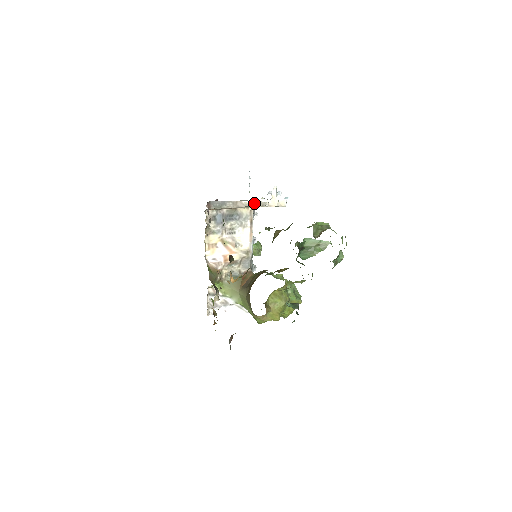
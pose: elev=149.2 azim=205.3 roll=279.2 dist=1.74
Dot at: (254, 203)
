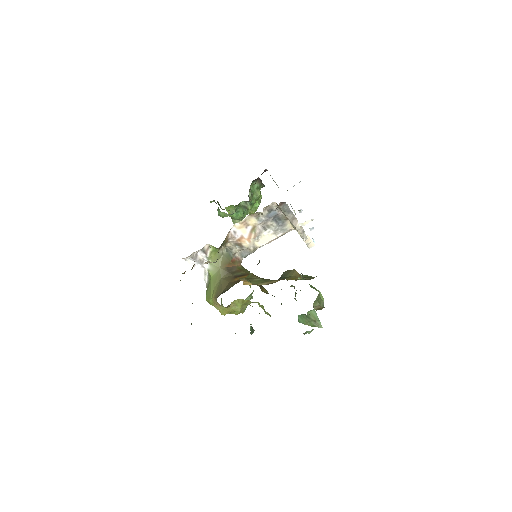
Dot at: (301, 229)
